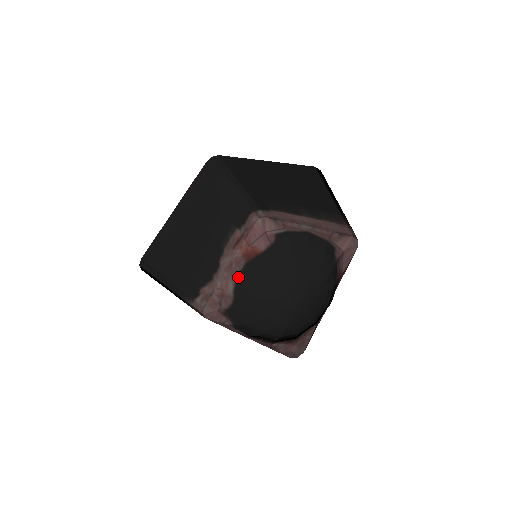
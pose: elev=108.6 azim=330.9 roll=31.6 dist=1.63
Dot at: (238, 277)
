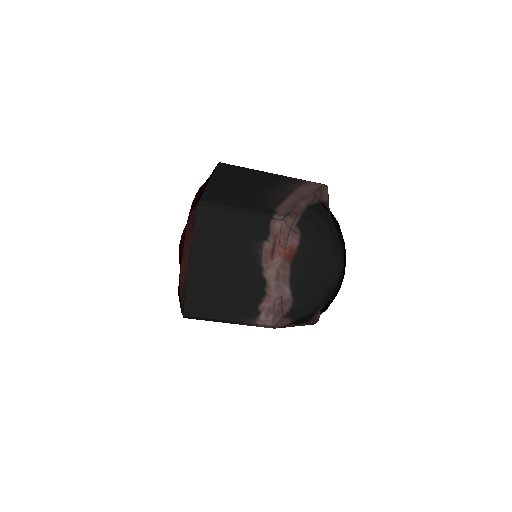
Dot at: (290, 279)
